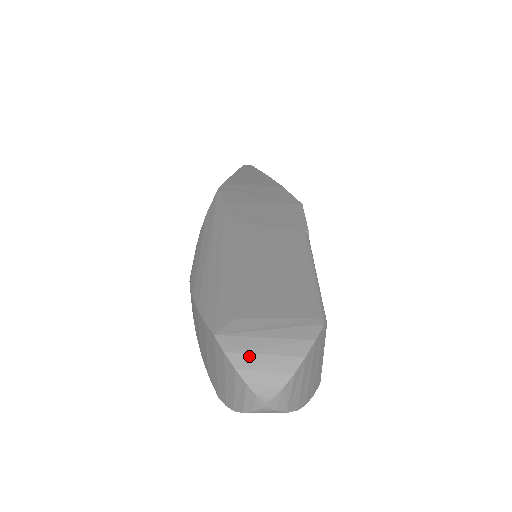
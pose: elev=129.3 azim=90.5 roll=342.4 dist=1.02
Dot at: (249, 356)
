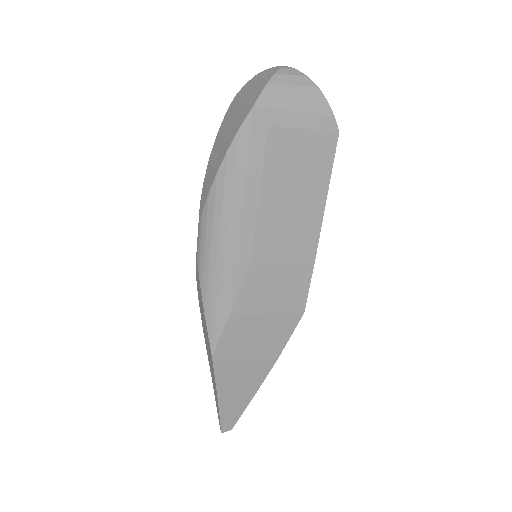
Dot at: occluded
